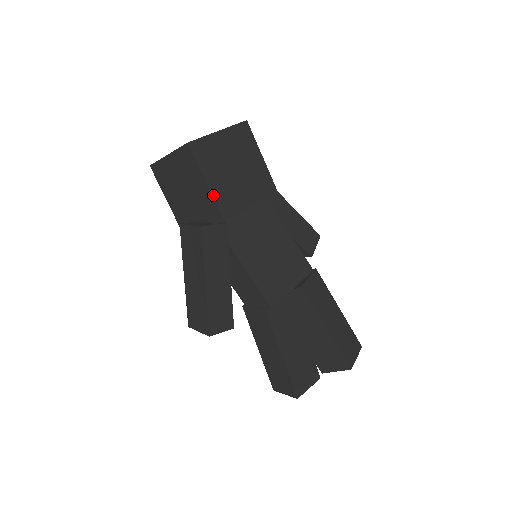
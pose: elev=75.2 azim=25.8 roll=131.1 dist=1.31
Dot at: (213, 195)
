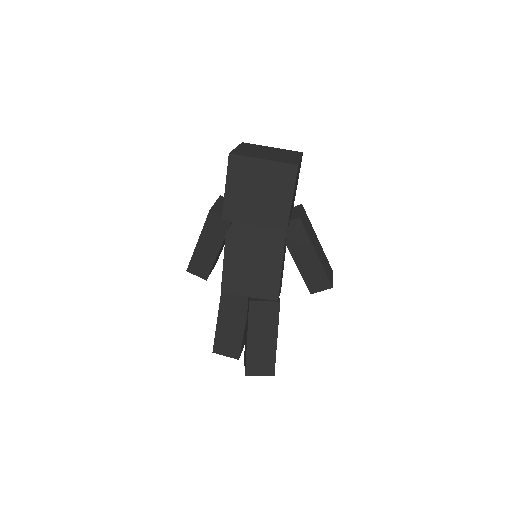
Dot at: (225, 198)
